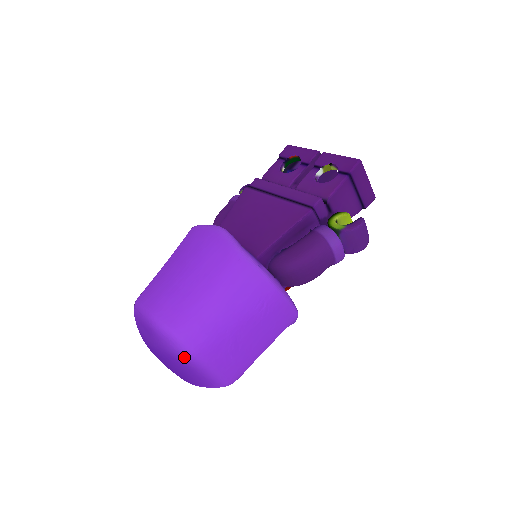
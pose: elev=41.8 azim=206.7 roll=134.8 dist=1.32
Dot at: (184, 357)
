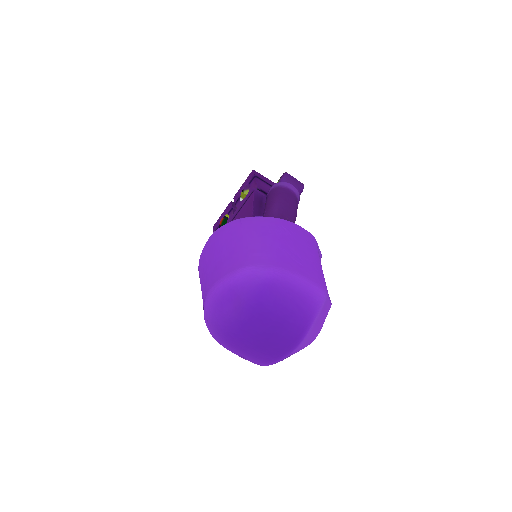
Dot at: (269, 275)
